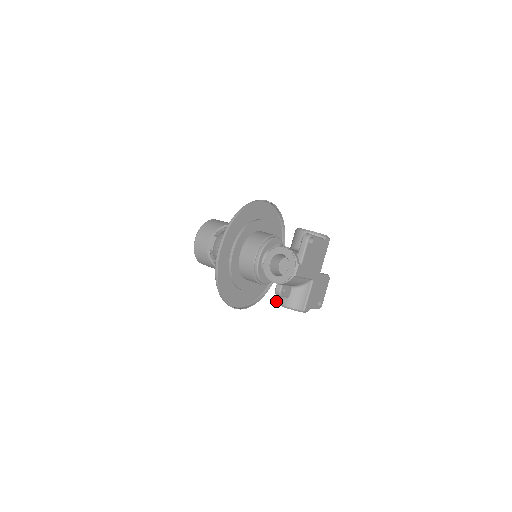
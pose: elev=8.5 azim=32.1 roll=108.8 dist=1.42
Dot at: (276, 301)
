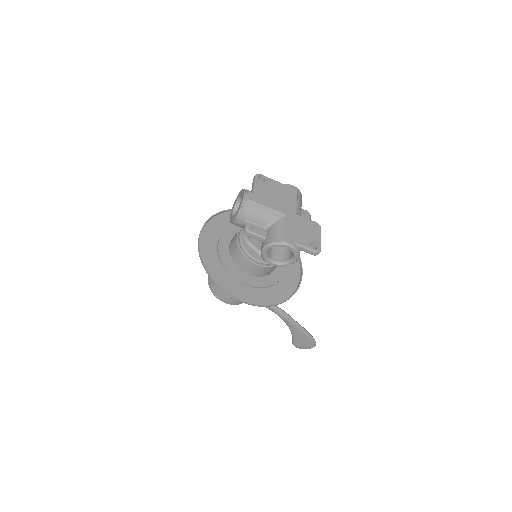
Dot at: (261, 255)
